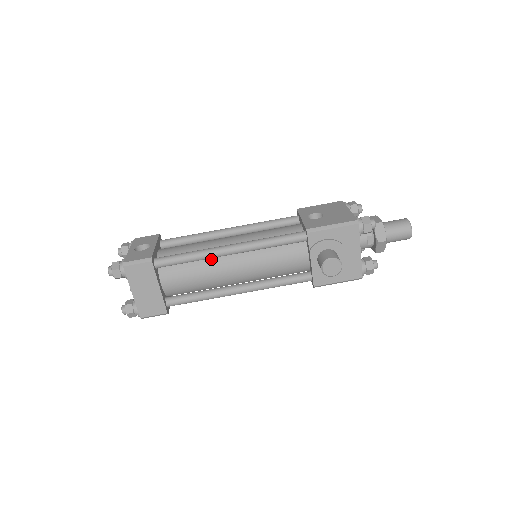
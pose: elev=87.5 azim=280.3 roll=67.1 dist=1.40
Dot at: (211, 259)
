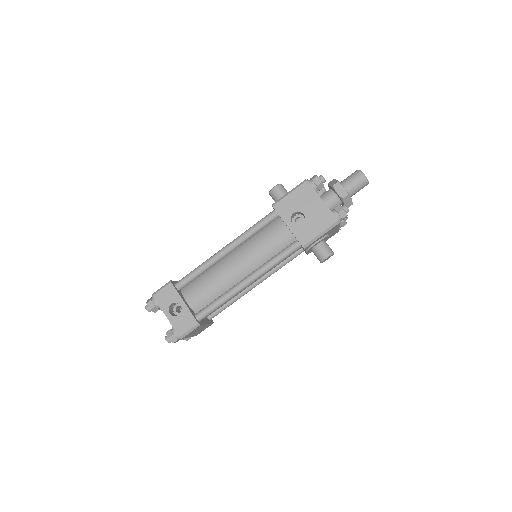
Dot at: occluded
